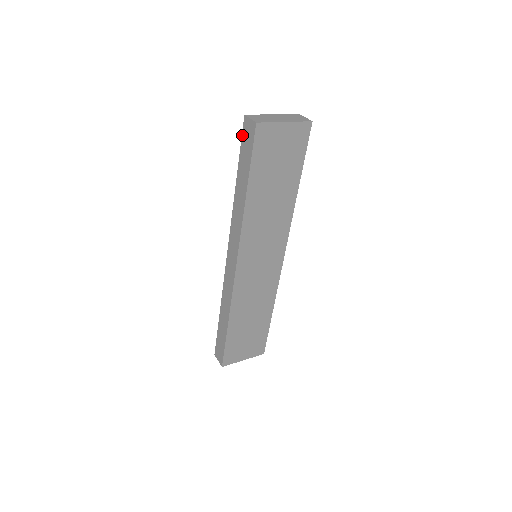
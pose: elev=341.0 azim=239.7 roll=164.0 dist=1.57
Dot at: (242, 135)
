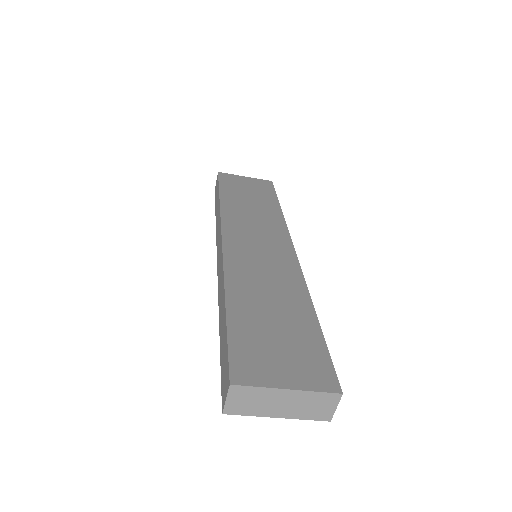
Dot at: occluded
